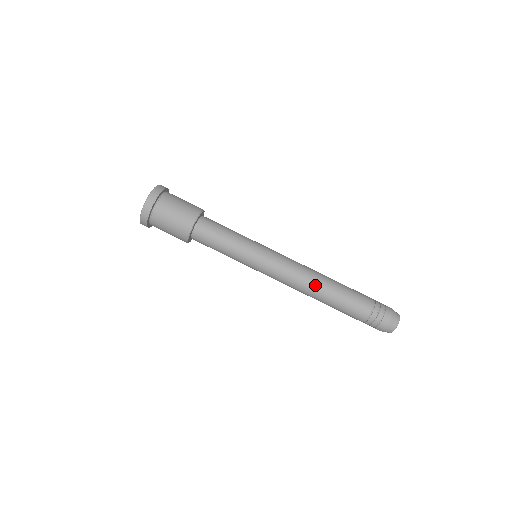
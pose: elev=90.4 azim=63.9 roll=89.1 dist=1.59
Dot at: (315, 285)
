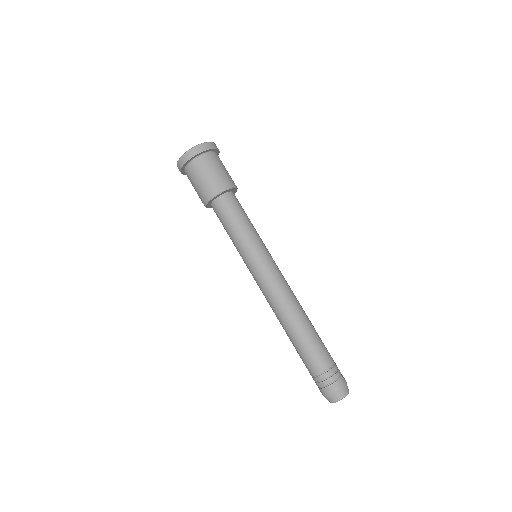
Dot at: (285, 317)
